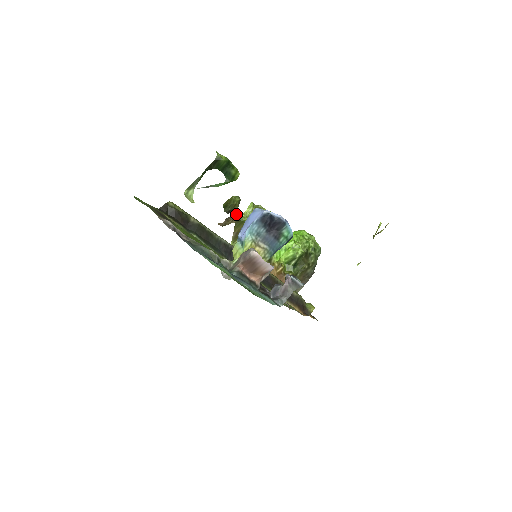
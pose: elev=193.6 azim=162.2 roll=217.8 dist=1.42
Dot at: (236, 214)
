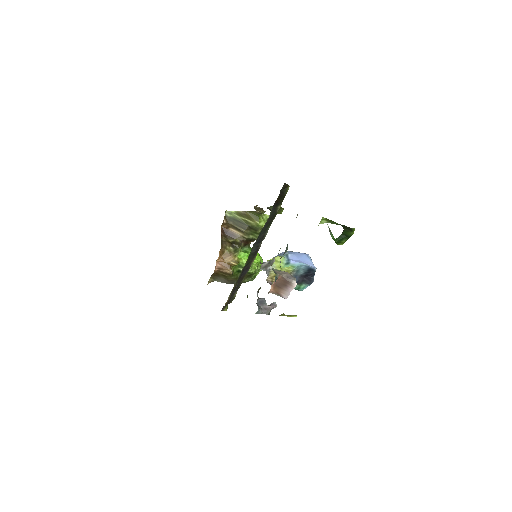
Dot at: (265, 211)
